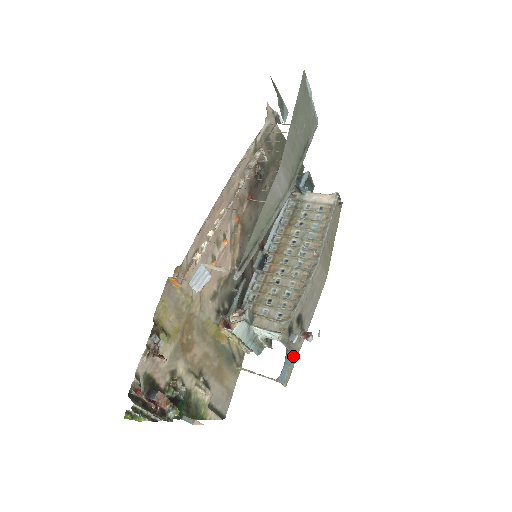
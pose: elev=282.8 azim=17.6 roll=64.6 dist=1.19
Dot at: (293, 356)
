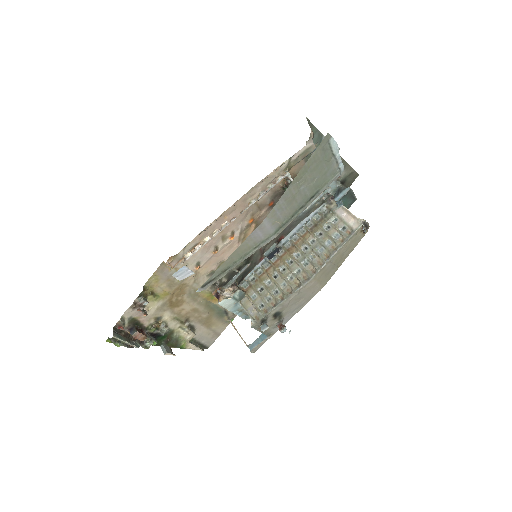
Dot at: (267, 335)
